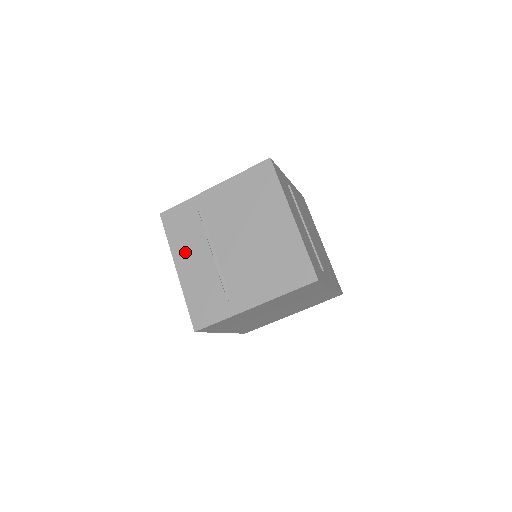
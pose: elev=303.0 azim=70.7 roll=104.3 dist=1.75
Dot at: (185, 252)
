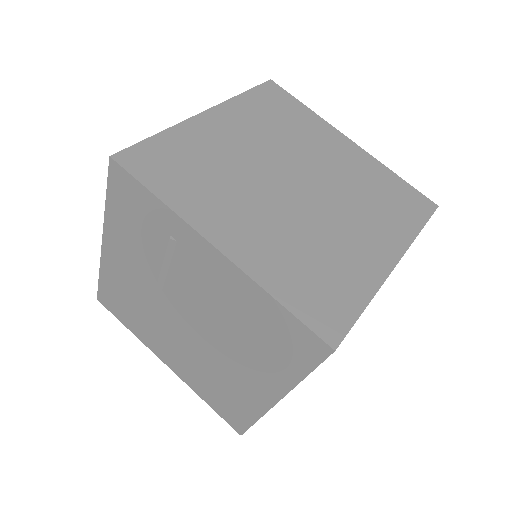
Dot at: (122, 245)
